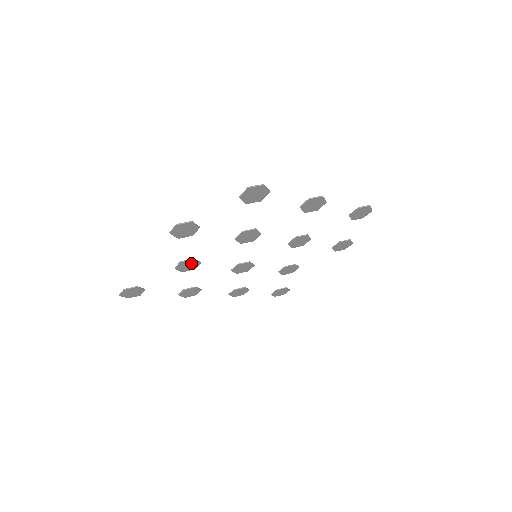
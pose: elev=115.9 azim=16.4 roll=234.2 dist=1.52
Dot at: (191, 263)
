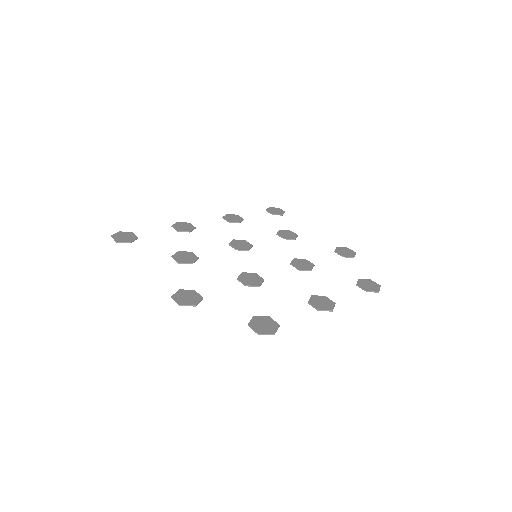
Dot at: (189, 260)
